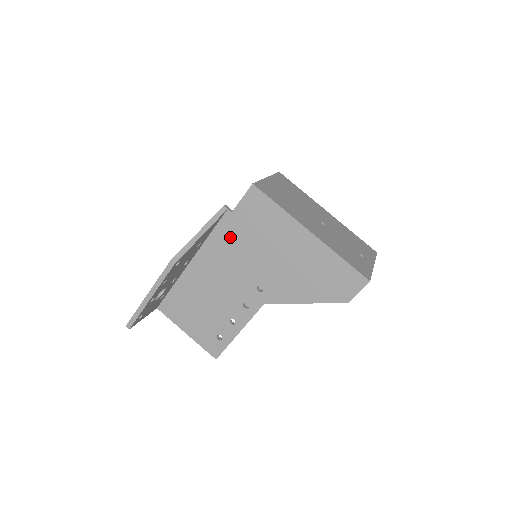
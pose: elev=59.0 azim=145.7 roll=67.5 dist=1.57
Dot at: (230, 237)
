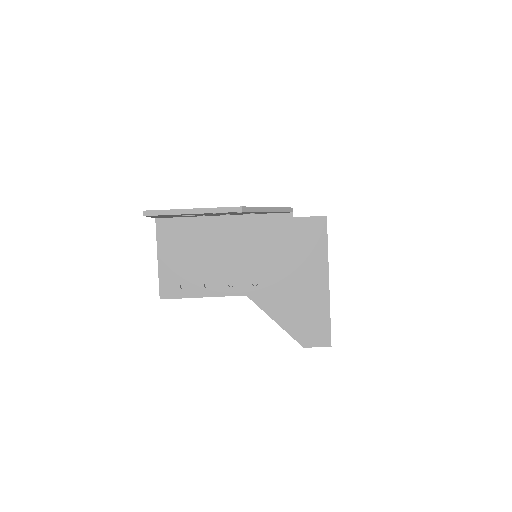
Dot at: (274, 230)
